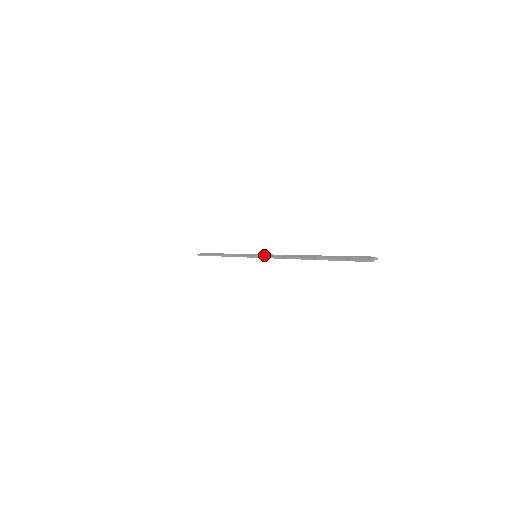
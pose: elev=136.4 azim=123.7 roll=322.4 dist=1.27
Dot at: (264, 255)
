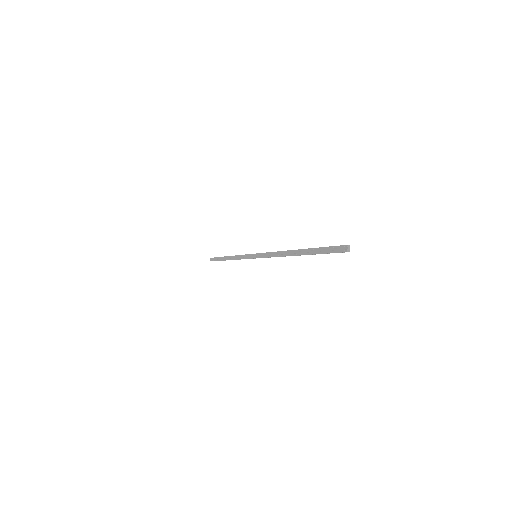
Dot at: (262, 256)
